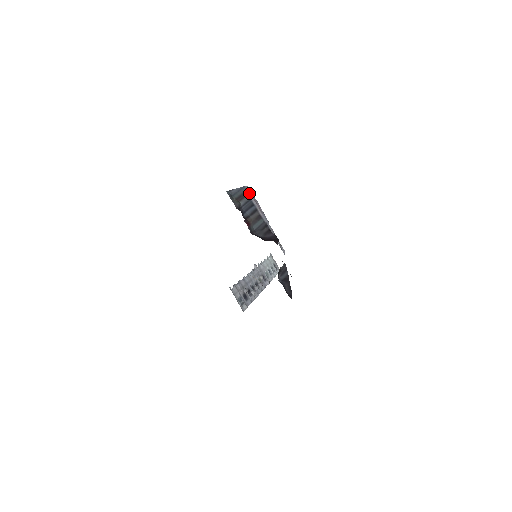
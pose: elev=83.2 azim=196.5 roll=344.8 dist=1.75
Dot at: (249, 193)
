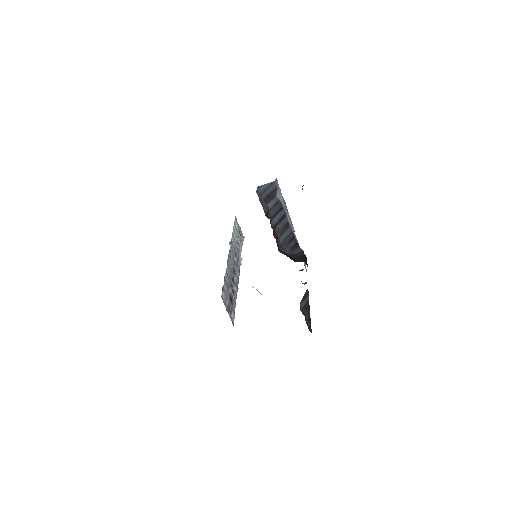
Dot at: (278, 190)
